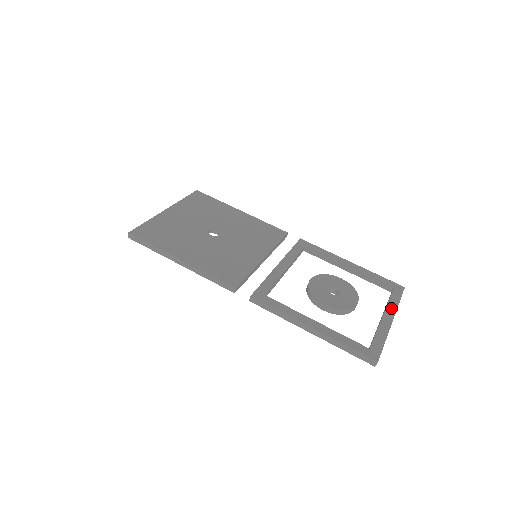
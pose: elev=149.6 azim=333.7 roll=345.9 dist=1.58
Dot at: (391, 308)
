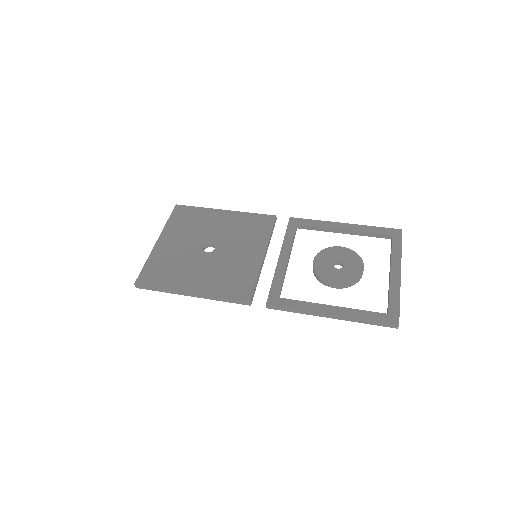
Dot at: (396, 260)
